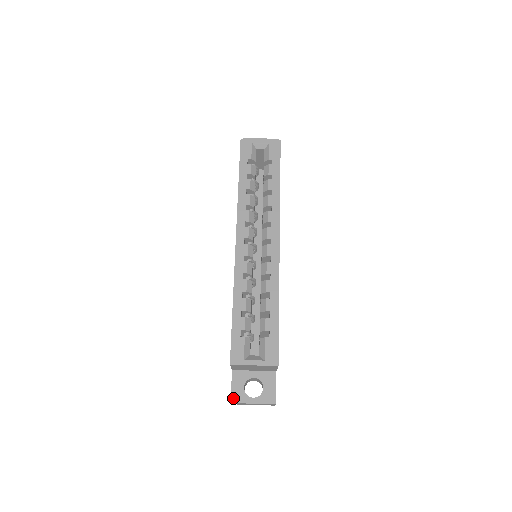
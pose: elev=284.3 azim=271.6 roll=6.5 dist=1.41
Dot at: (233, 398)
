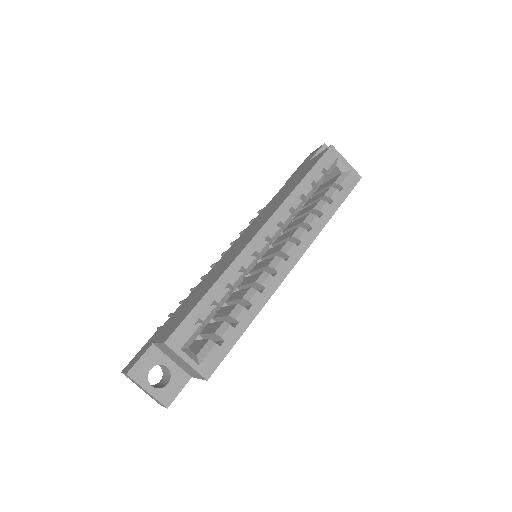
Dot at: (132, 371)
